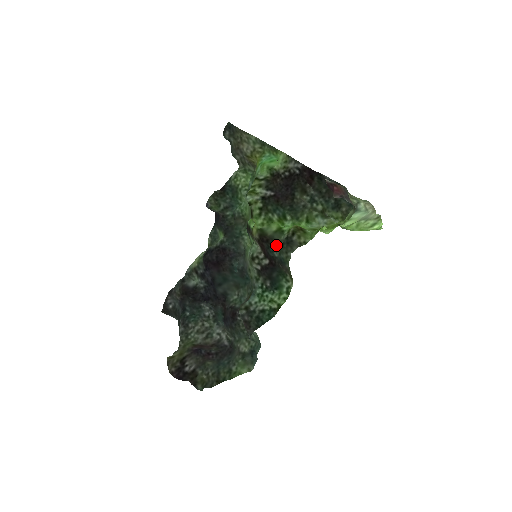
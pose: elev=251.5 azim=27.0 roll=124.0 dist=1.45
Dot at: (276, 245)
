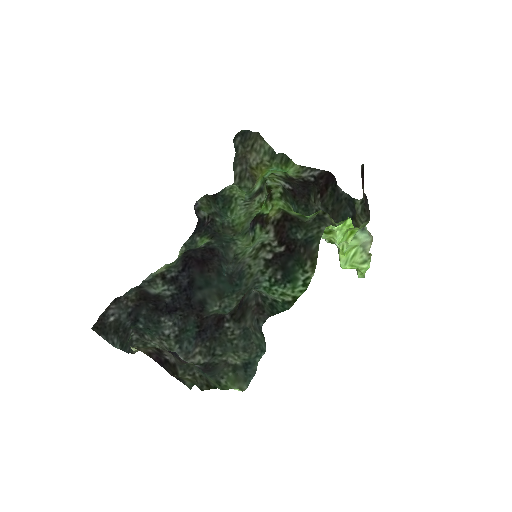
Dot at: (302, 224)
